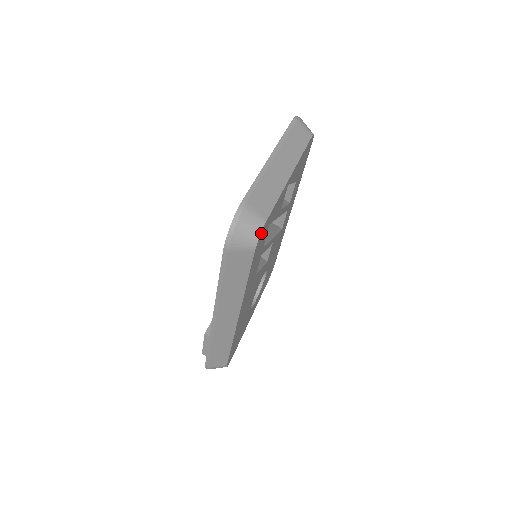
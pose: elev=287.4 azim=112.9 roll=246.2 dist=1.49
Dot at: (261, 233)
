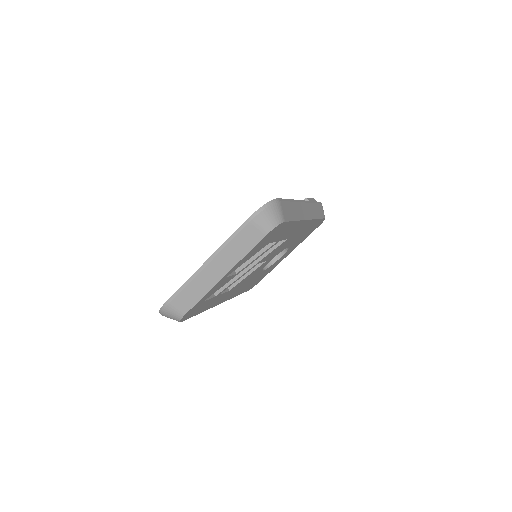
Dot at: (182, 318)
